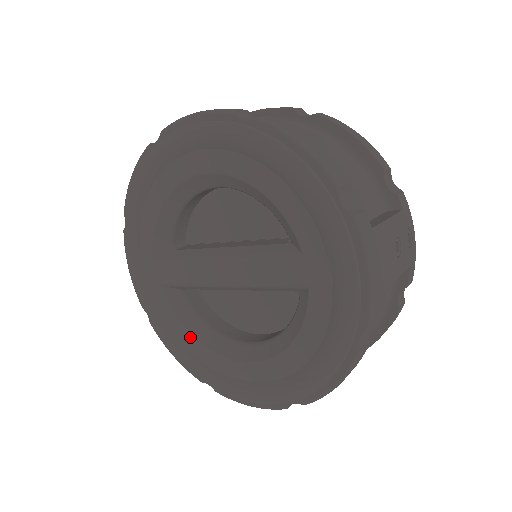
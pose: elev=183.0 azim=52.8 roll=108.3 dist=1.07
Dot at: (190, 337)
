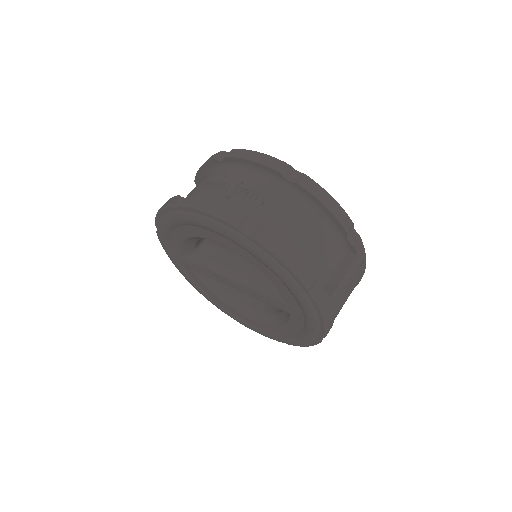
Dot at: (215, 296)
